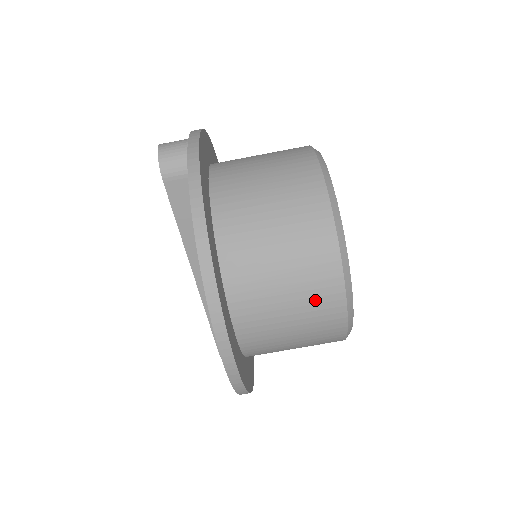
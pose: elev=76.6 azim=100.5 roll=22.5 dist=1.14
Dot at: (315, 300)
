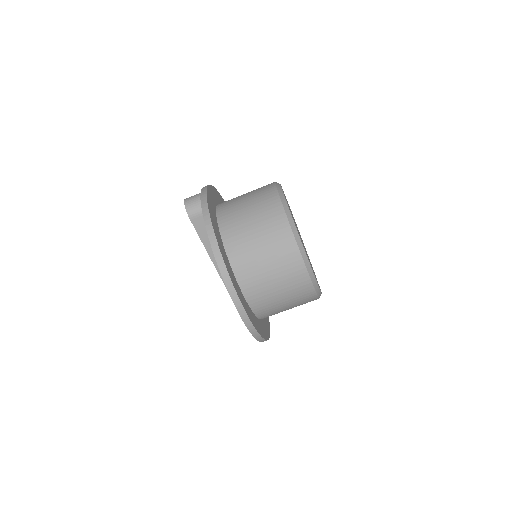
Dot at: (288, 271)
